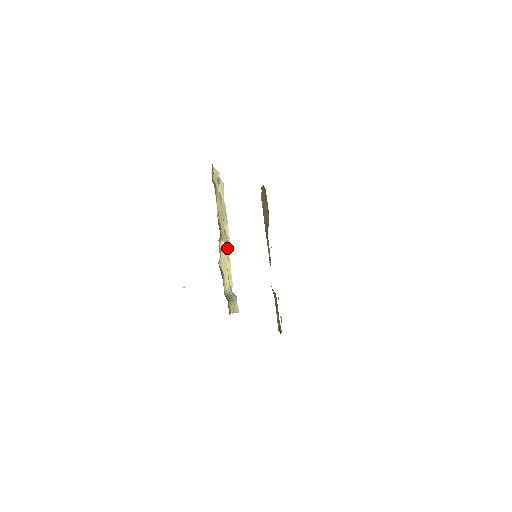
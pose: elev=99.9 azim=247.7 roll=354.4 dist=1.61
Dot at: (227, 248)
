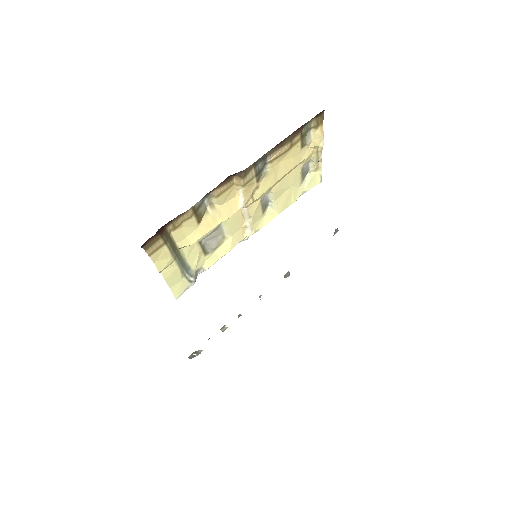
Dot at: (247, 232)
